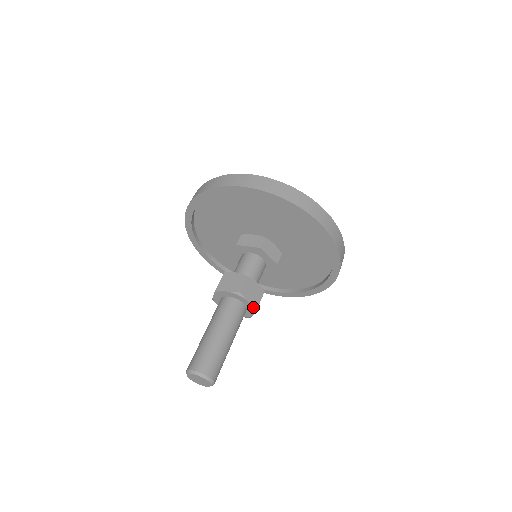
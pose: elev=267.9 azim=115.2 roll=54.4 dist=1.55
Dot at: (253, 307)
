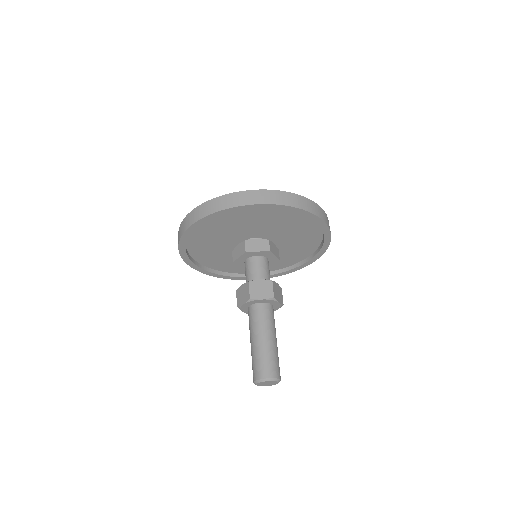
Dot at: (270, 300)
